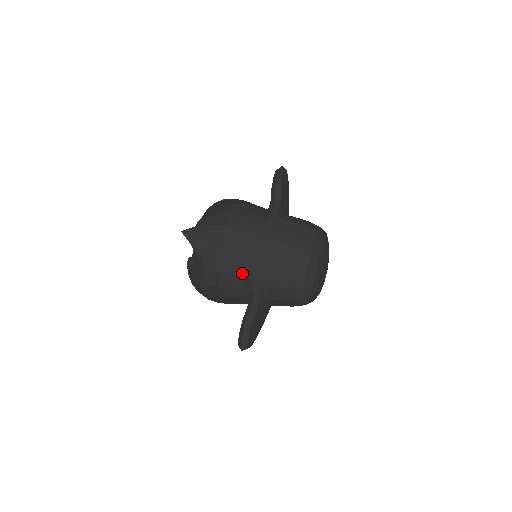
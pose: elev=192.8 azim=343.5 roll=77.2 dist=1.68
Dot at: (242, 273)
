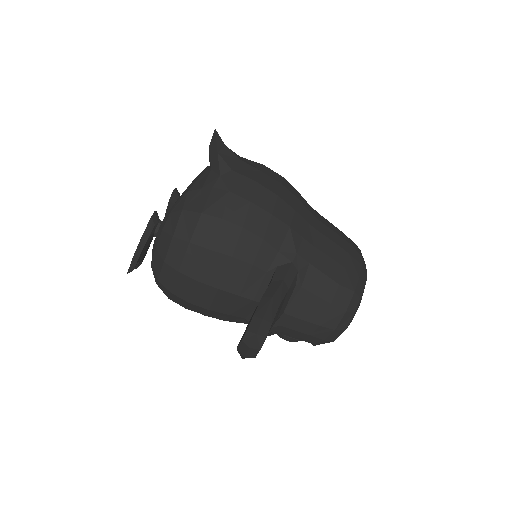
Dot at: (286, 221)
